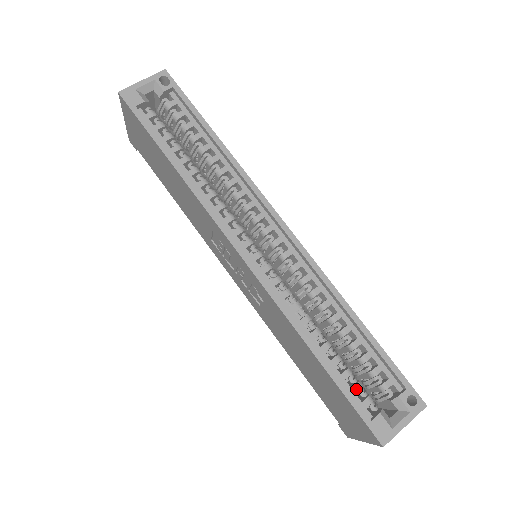
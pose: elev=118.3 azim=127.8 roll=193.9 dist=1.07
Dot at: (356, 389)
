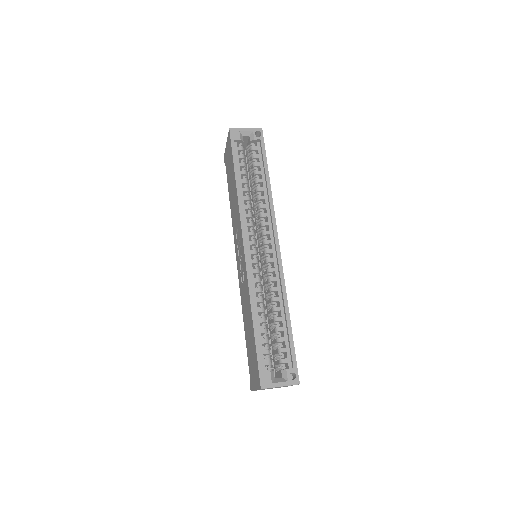
Dot at: (265, 352)
